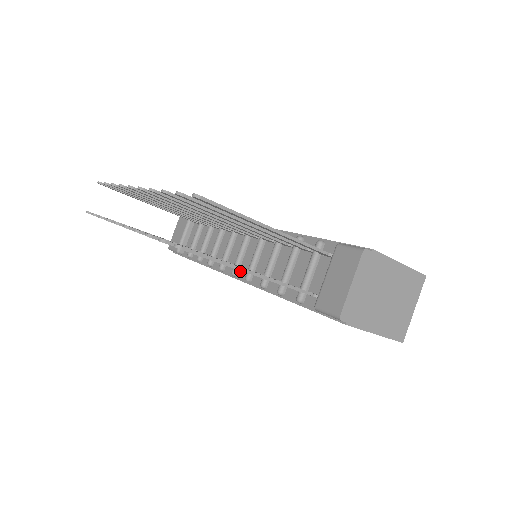
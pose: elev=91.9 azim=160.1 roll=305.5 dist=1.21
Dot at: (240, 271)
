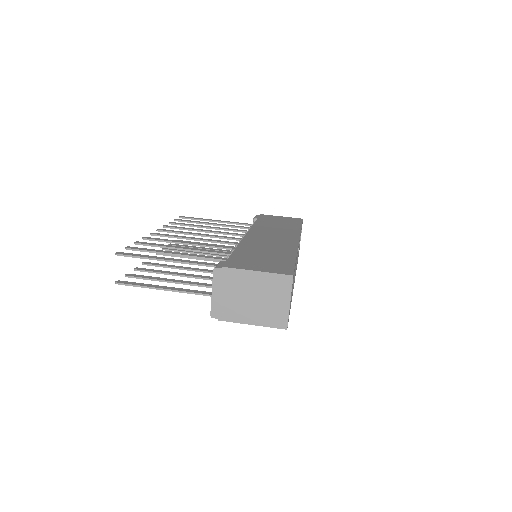
Dot at: occluded
